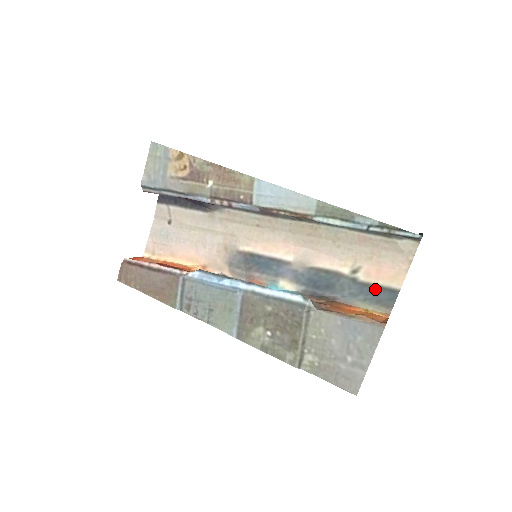
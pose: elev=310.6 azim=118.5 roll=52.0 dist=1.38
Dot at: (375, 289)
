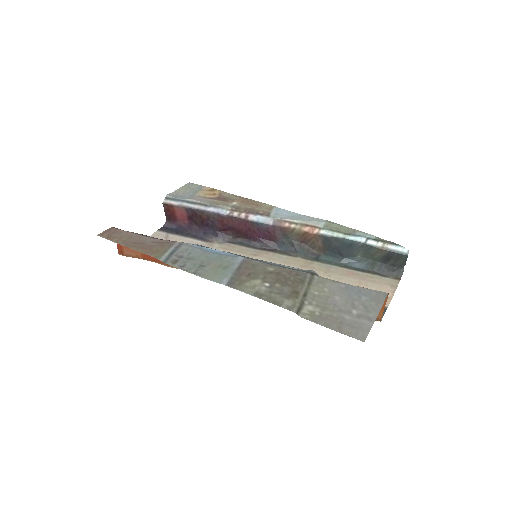
Dot at: occluded
